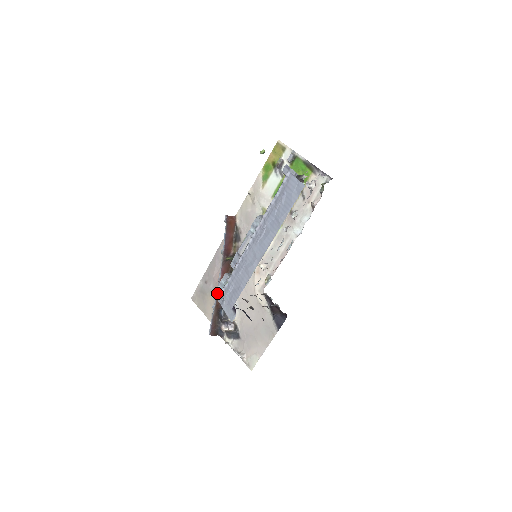
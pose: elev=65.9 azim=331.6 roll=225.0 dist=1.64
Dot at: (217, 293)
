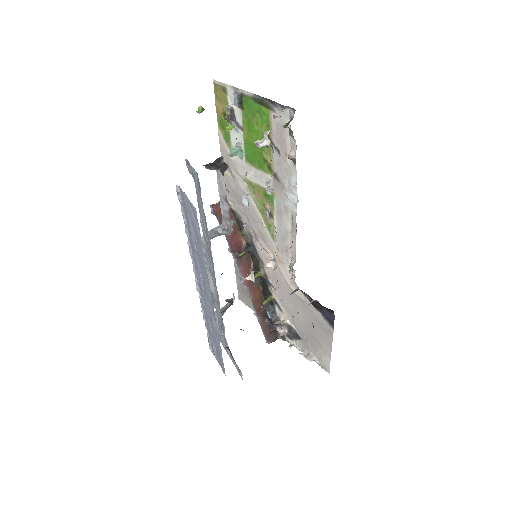
Dot at: (219, 337)
